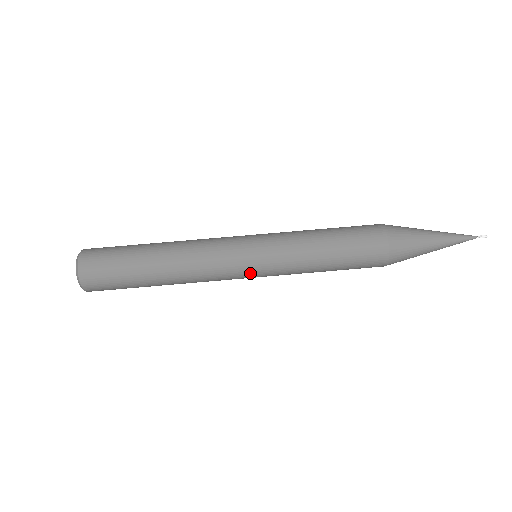
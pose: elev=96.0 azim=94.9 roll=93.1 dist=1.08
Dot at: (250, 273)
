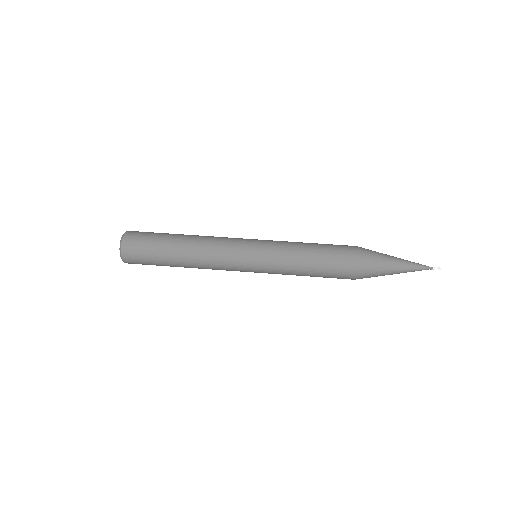
Dot at: (249, 253)
